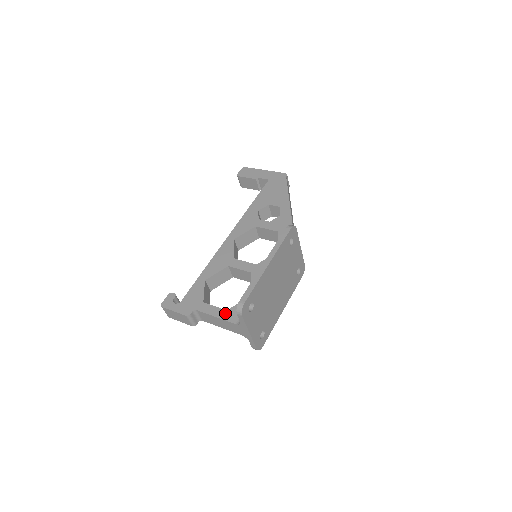
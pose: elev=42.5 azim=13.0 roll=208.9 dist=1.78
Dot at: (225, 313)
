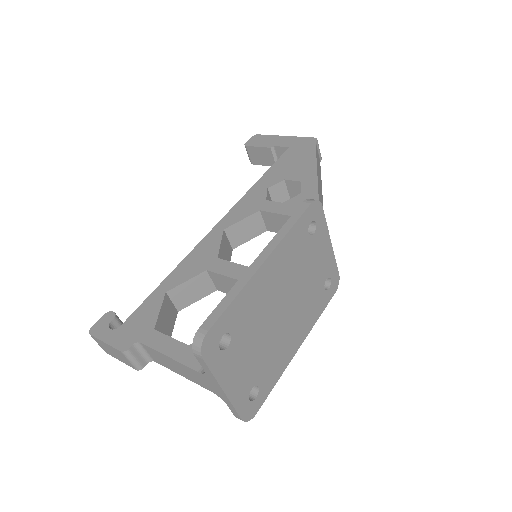
Dot at: (184, 350)
